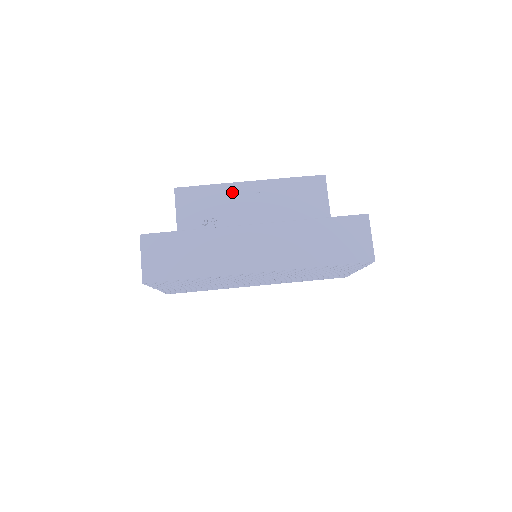
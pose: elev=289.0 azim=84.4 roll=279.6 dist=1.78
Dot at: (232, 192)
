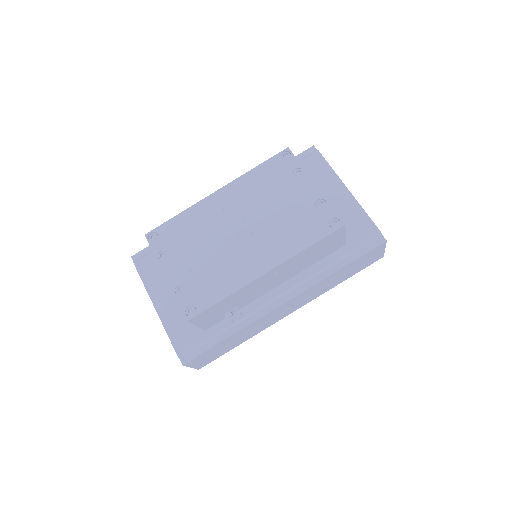
Dot at: (249, 288)
